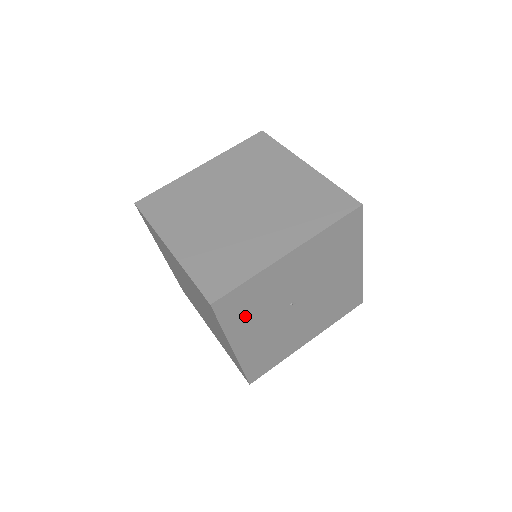
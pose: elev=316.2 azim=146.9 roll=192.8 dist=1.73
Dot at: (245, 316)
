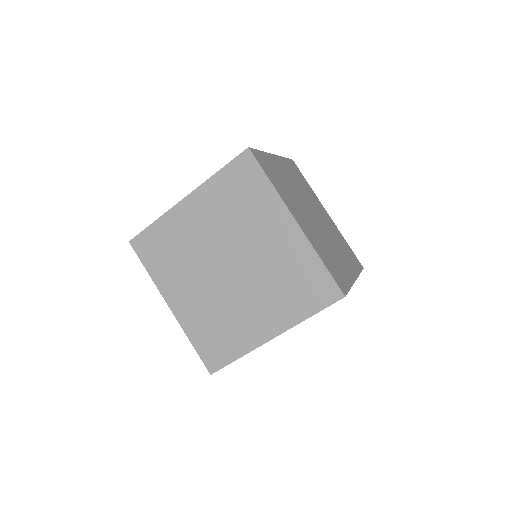
Dot at: occluded
